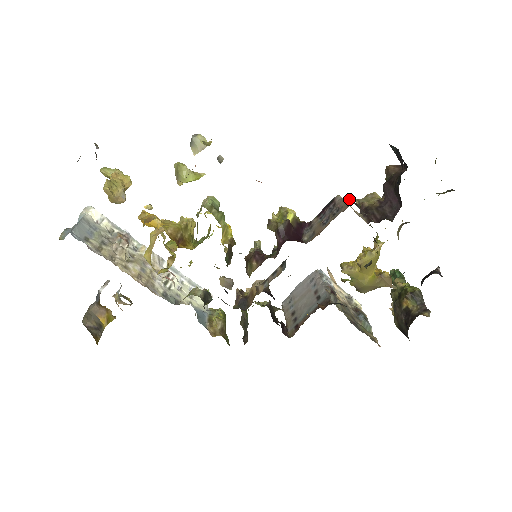
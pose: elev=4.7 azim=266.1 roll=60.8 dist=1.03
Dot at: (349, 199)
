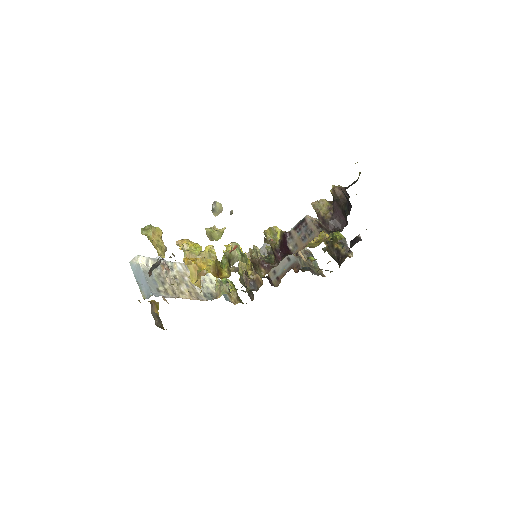
Dot at: (317, 224)
